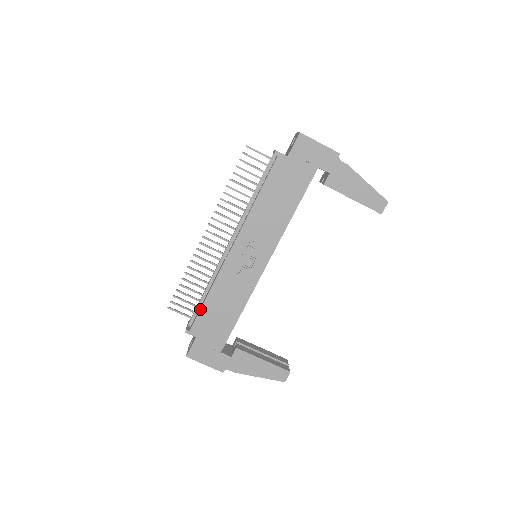
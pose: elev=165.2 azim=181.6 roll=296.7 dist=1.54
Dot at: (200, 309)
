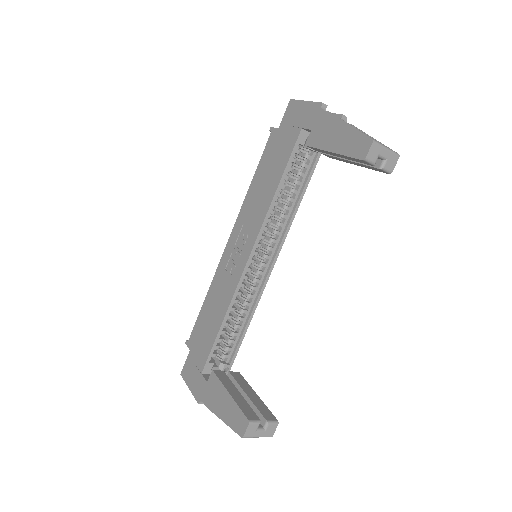
Dot at: (198, 315)
